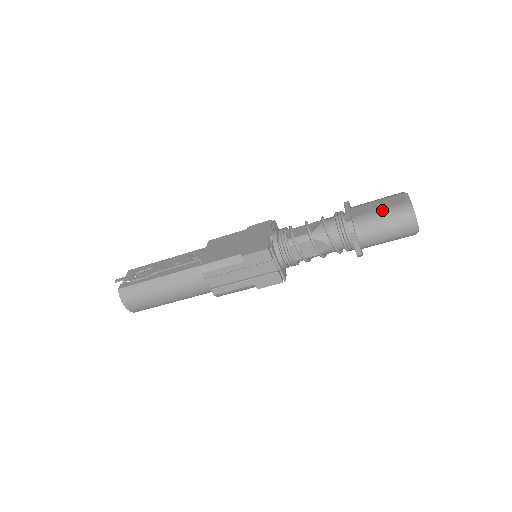
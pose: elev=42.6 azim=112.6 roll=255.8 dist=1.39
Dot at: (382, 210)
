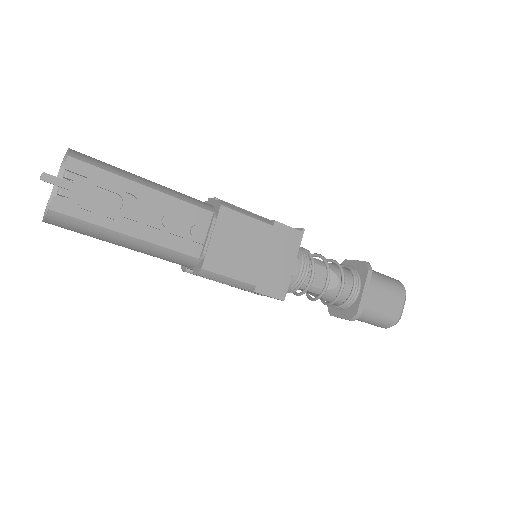
Dot at: (383, 312)
